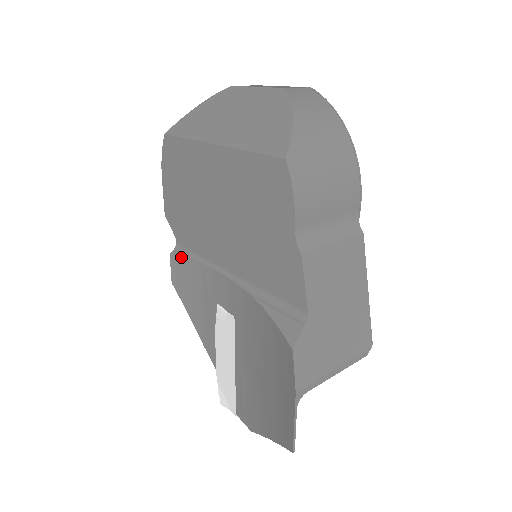
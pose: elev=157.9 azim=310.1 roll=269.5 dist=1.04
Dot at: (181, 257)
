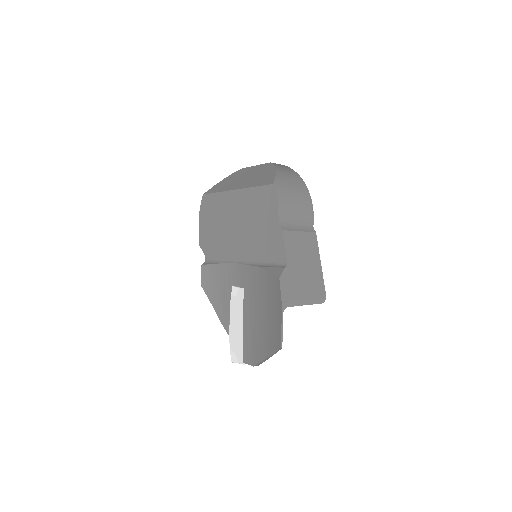
Dot at: (209, 264)
